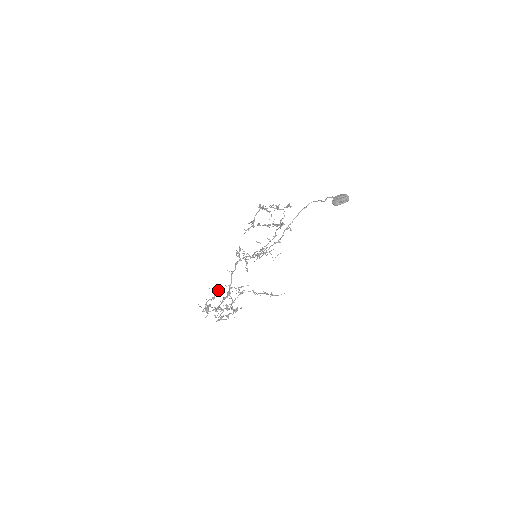
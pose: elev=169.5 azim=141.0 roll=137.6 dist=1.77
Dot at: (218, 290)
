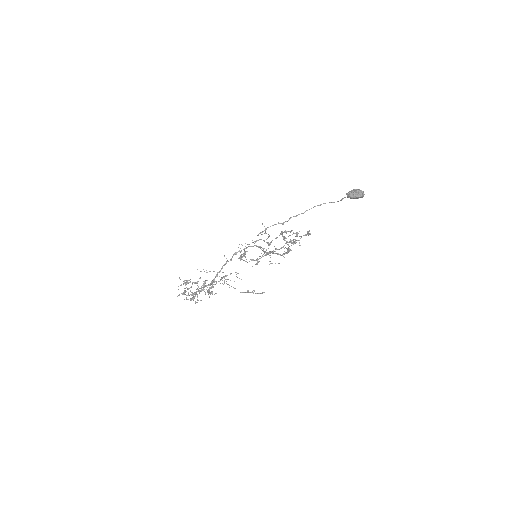
Dot at: occluded
